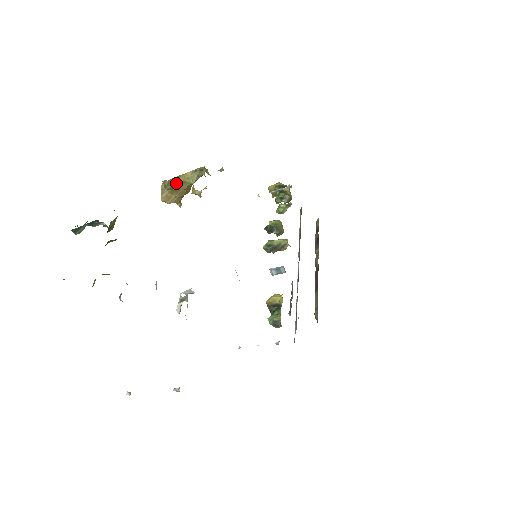
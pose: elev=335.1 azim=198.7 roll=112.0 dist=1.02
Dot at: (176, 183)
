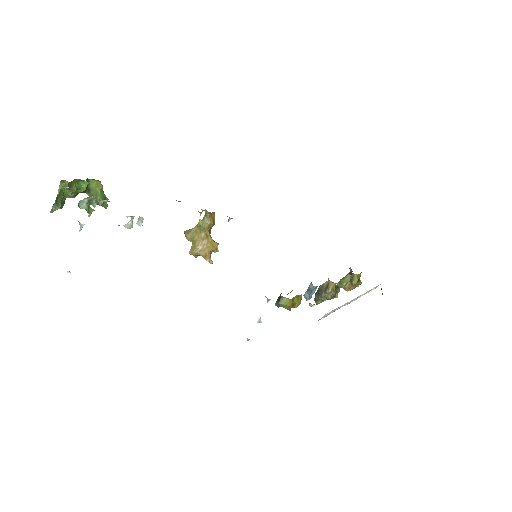
Dot at: (195, 234)
